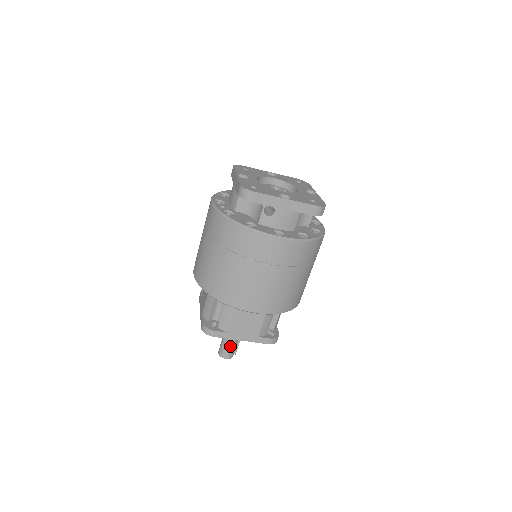
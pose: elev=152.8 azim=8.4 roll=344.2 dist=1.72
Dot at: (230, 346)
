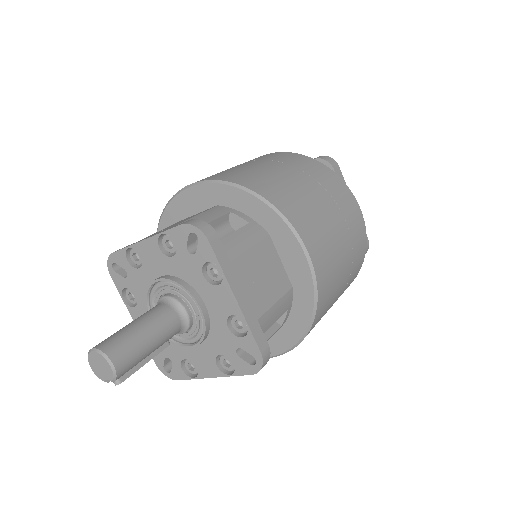
Dot at: (143, 342)
